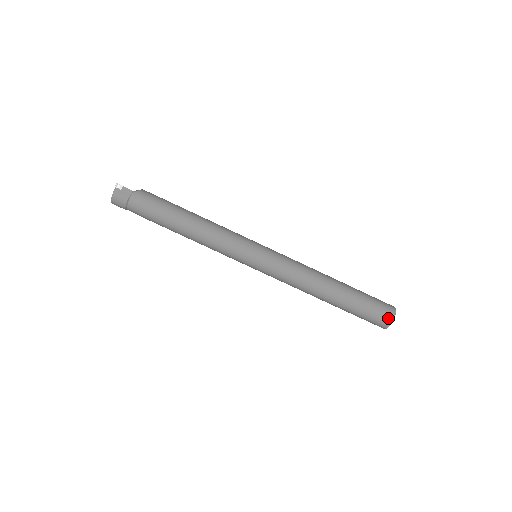
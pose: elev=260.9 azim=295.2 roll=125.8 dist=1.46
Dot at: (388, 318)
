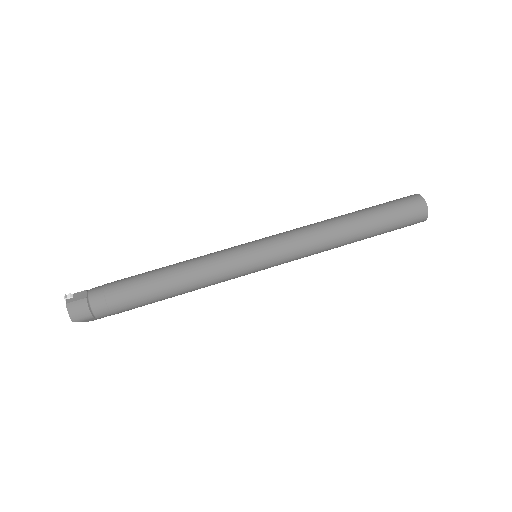
Dot at: (418, 200)
